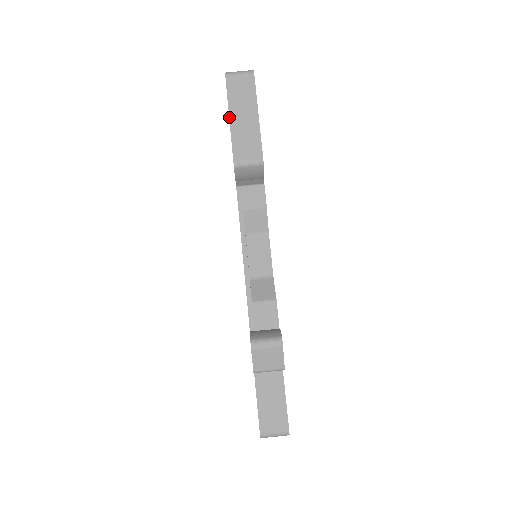
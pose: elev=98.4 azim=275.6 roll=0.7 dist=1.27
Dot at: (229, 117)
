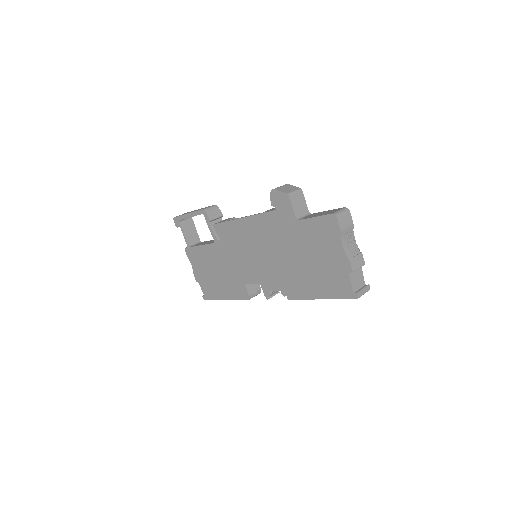
Dot at: (187, 213)
